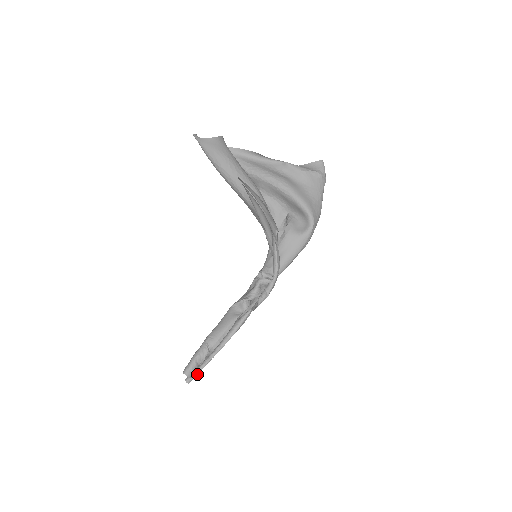
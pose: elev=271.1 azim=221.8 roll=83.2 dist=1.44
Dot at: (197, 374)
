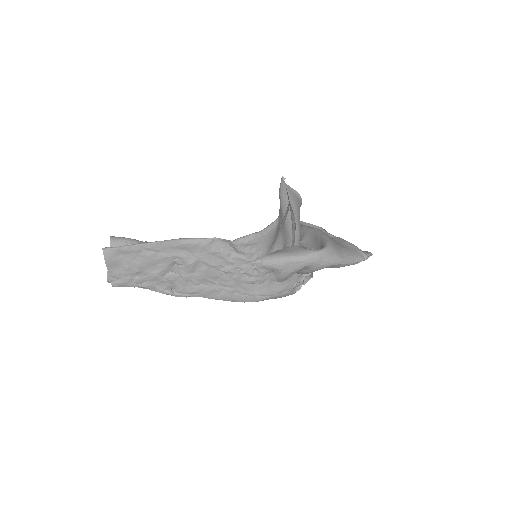
Dot at: (117, 247)
